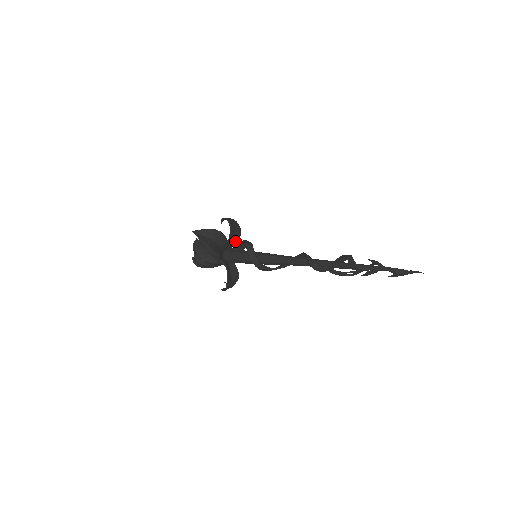
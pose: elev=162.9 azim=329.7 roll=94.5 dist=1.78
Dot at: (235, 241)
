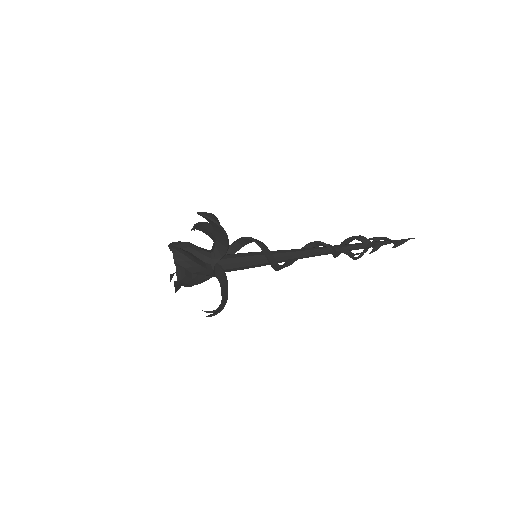
Dot at: occluded
